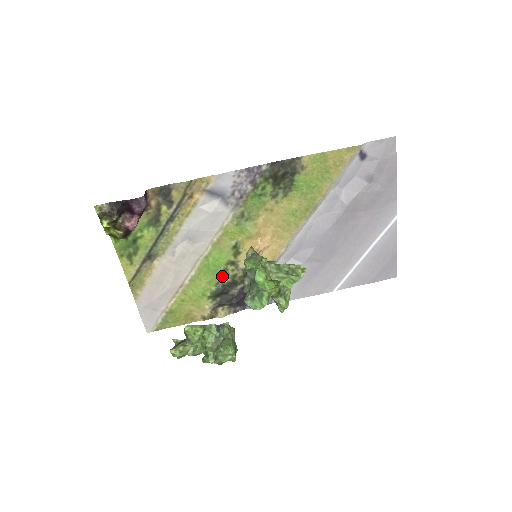
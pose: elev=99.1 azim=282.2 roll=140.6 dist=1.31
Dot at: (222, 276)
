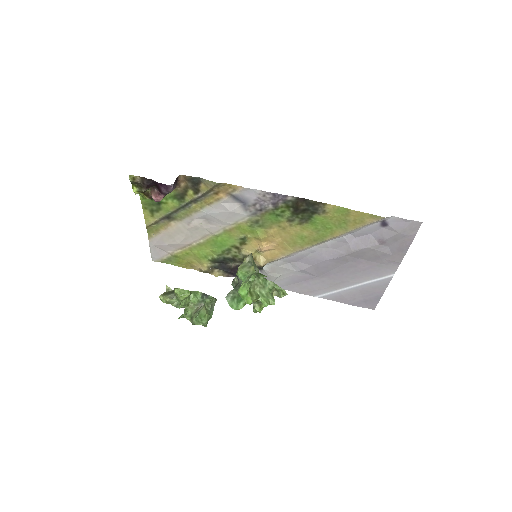
Dot at: (225, 252)
